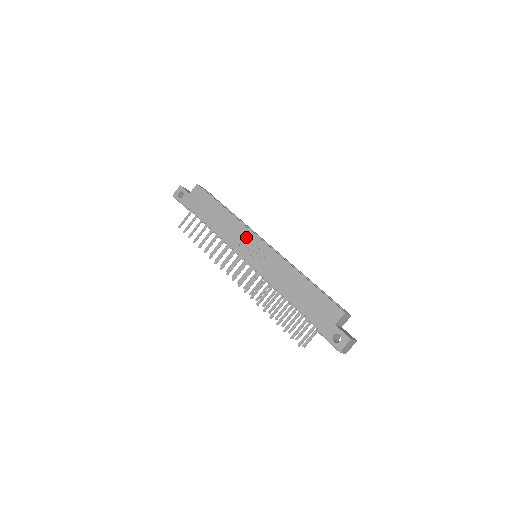
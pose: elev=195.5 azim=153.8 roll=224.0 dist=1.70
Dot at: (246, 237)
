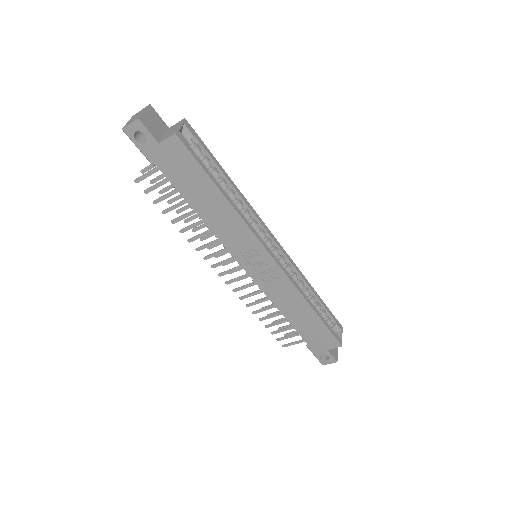
Dot at: (251, 245)
